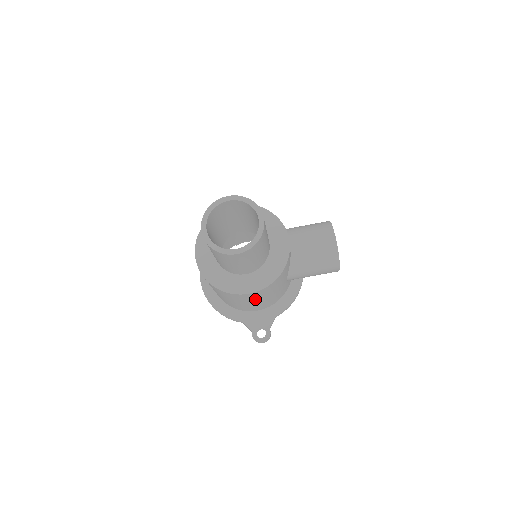
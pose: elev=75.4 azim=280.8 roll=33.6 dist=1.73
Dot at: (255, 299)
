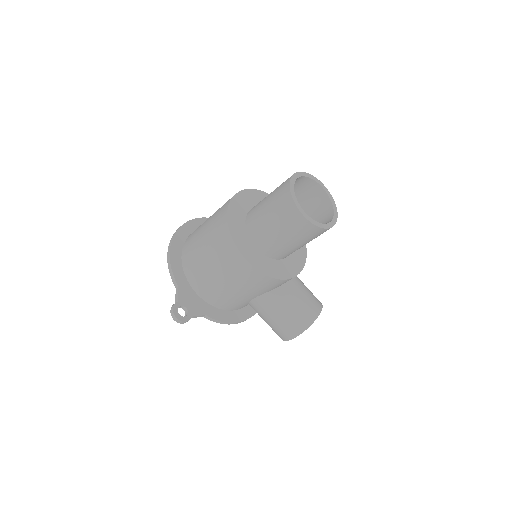
Dot at: (231, 275)
